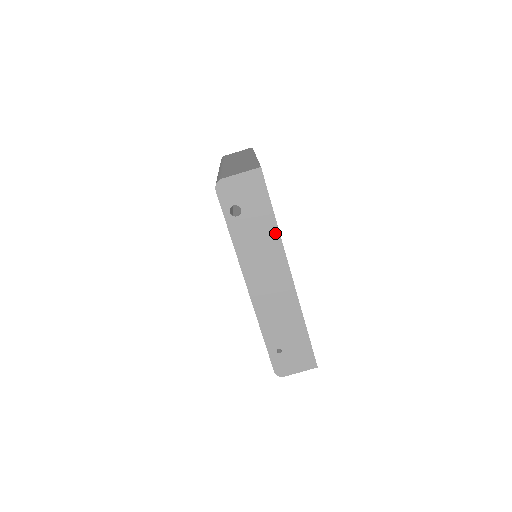
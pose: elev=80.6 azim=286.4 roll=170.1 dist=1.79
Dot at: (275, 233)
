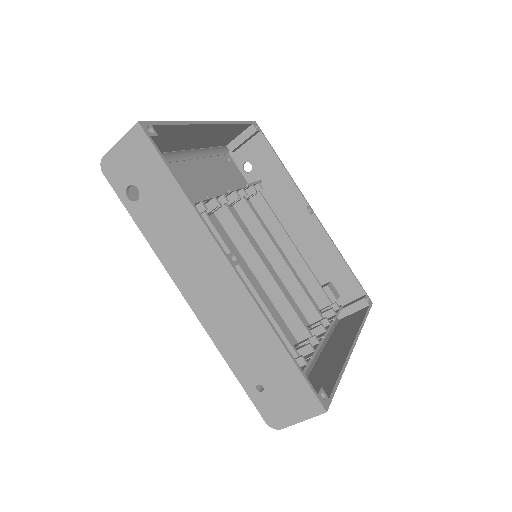
Dot at: (188, 210)
